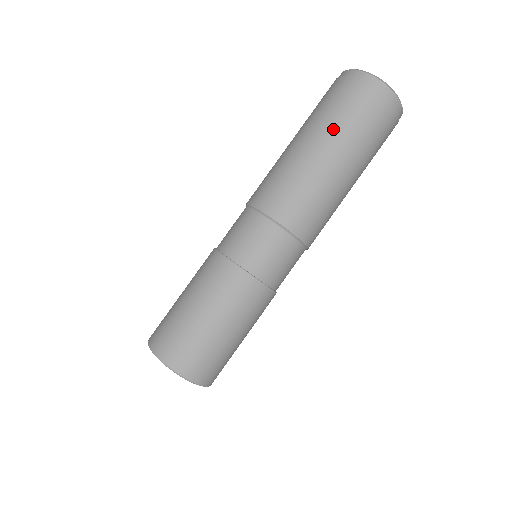
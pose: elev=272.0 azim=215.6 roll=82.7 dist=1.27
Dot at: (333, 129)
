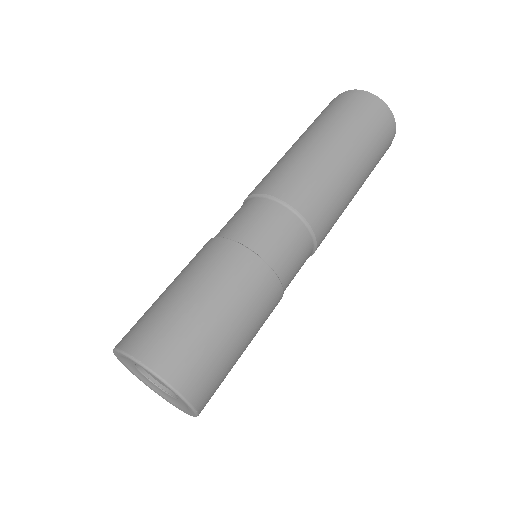
Dot at: (310, 127)
